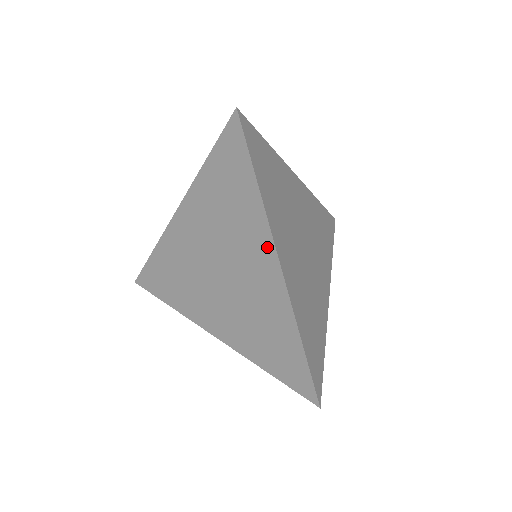
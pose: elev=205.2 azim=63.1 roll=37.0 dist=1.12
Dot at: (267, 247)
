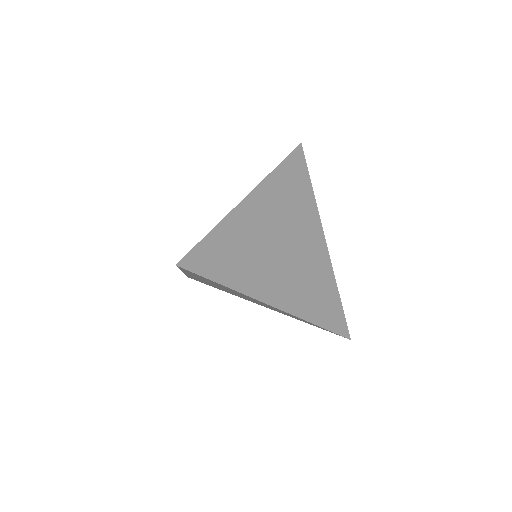
Dot at: occluded
